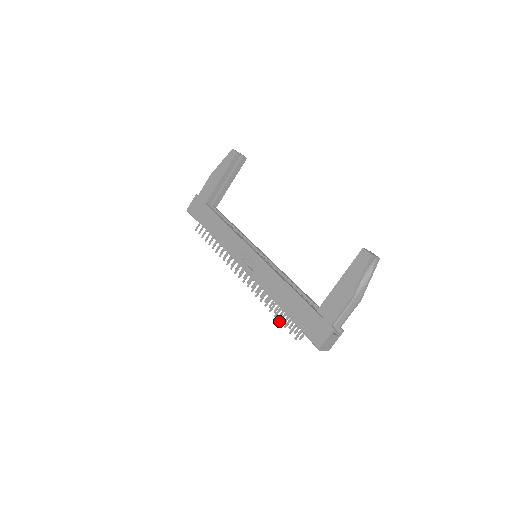
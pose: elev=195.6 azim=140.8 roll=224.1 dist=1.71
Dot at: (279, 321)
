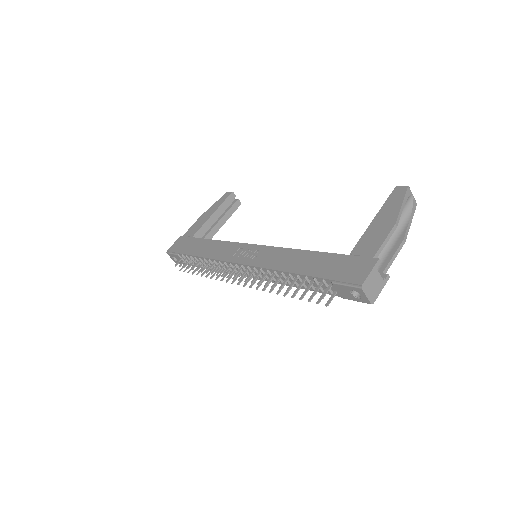
Dot at: (294, 291)
